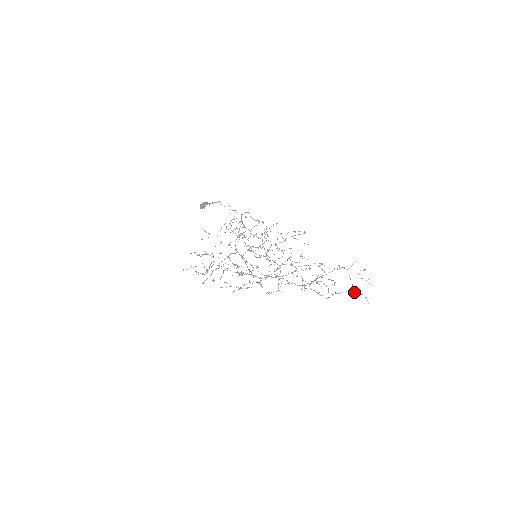
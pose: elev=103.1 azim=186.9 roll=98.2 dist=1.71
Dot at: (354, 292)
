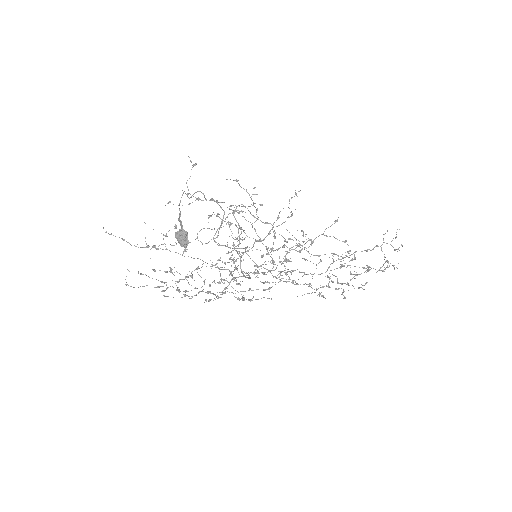
Dot at: occluded
